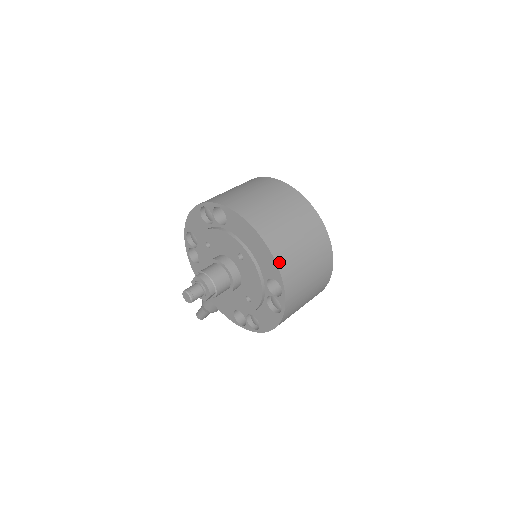
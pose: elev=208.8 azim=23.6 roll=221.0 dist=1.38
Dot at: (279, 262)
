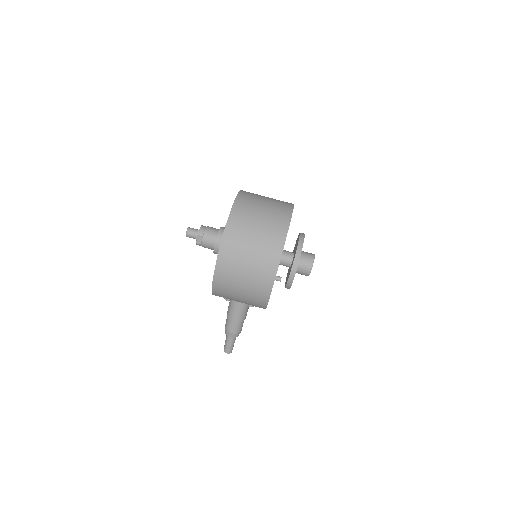
Dot at: (235, 207)
